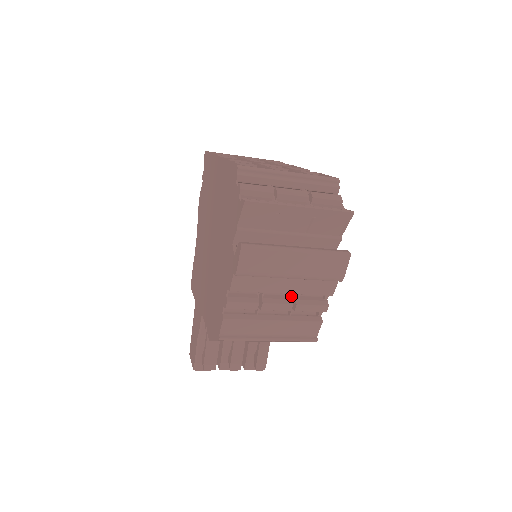
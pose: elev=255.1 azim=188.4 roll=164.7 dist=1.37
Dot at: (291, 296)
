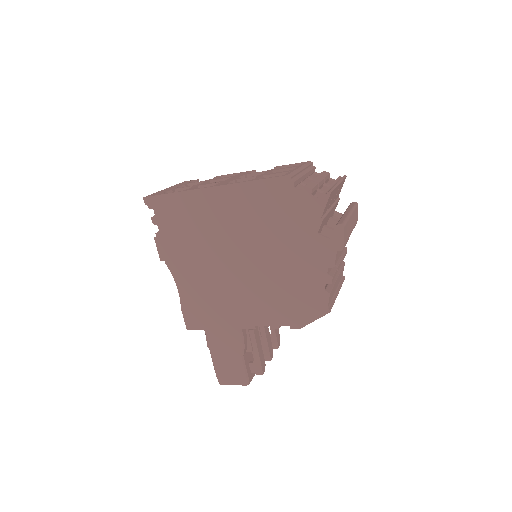
Dot at: occluded
